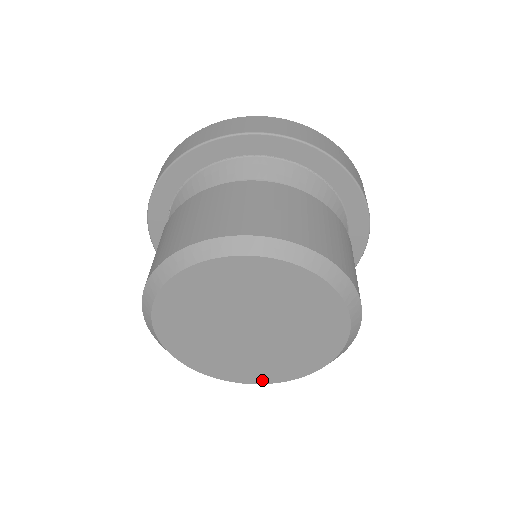
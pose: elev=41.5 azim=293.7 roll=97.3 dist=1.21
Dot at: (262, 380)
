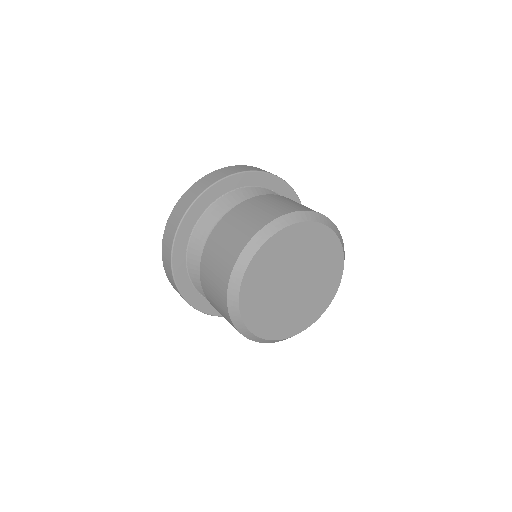
Dot at: (334, 291)
